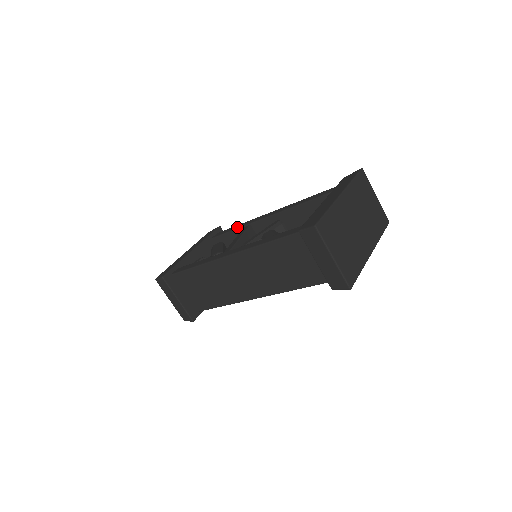
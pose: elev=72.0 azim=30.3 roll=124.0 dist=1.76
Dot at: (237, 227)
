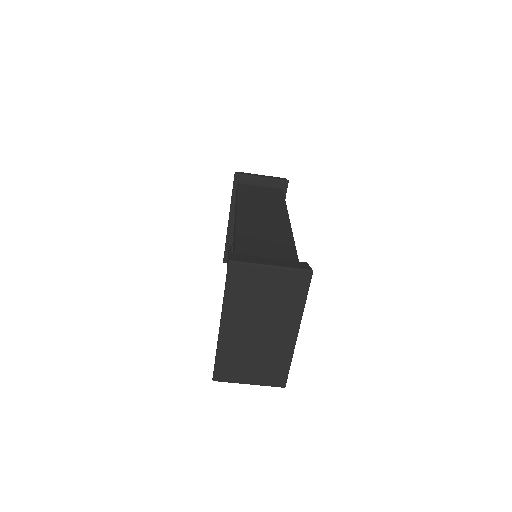
Dot at: (235, 206)
